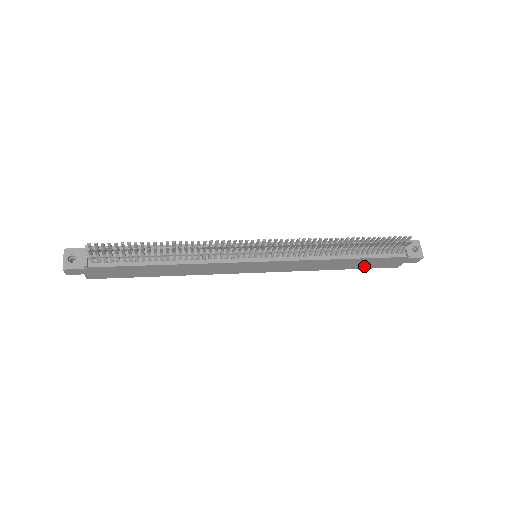
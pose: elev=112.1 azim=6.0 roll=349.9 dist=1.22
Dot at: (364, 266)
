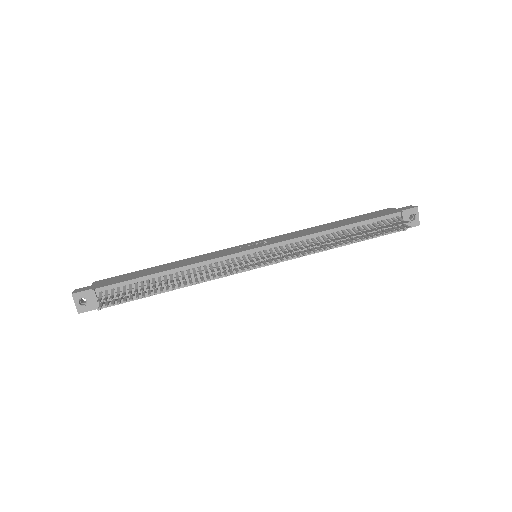
Dot at: occluded
